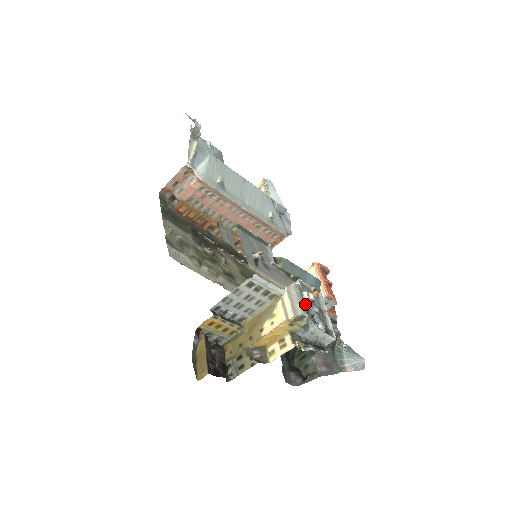
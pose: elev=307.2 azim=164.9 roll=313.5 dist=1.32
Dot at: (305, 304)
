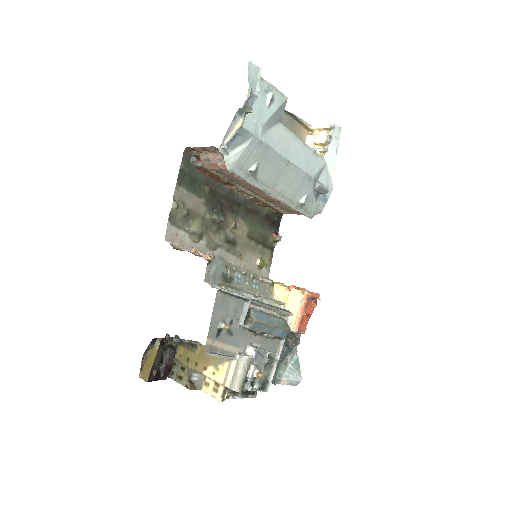
Dot at: (247, 377)
